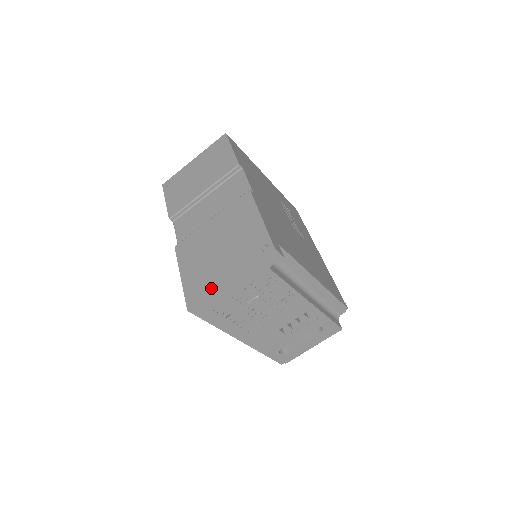
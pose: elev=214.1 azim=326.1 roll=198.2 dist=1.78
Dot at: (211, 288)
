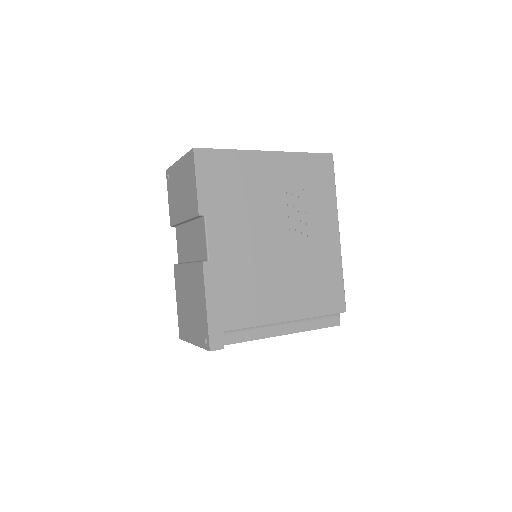
Dot at: (187, 337)
